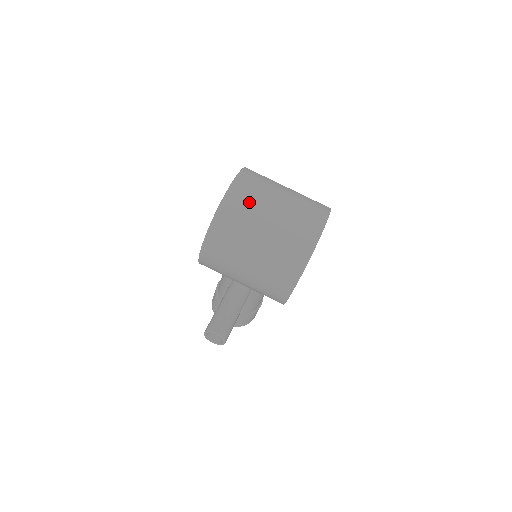
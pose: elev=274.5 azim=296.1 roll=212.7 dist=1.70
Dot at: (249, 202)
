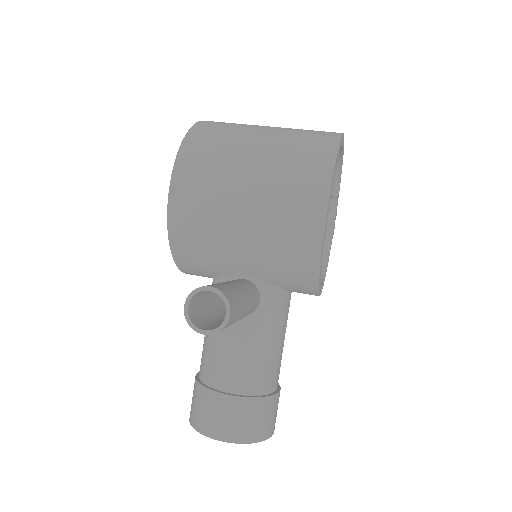
Dot at: (235, 123)
